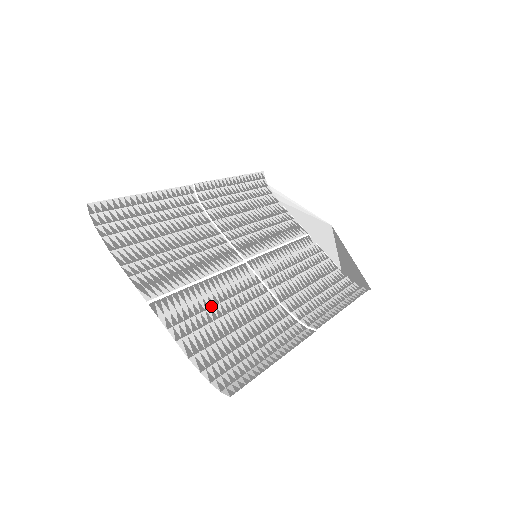
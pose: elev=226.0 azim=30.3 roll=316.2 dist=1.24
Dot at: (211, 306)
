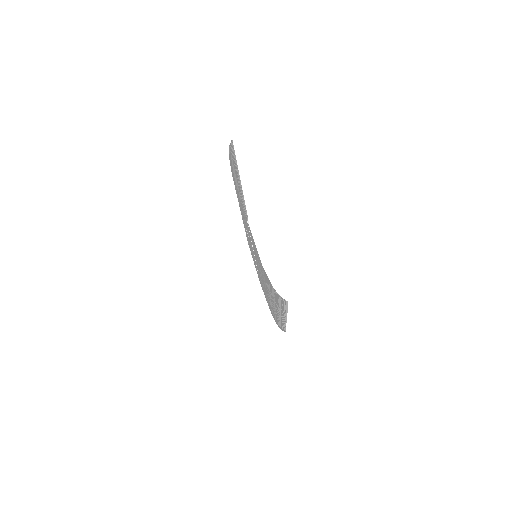
Dot at: occluded
